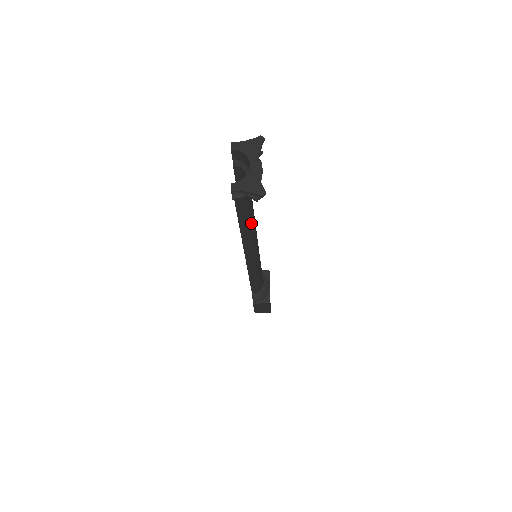
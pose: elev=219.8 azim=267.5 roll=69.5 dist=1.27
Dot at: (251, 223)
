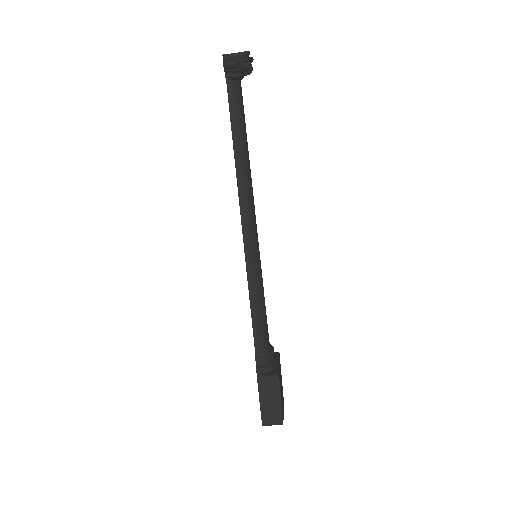
Dot at: (245, 150)
